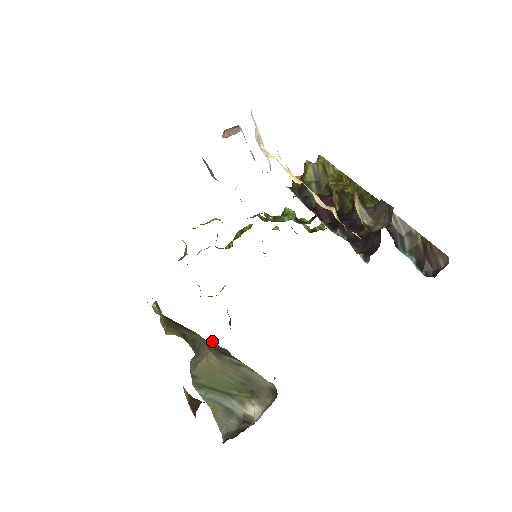
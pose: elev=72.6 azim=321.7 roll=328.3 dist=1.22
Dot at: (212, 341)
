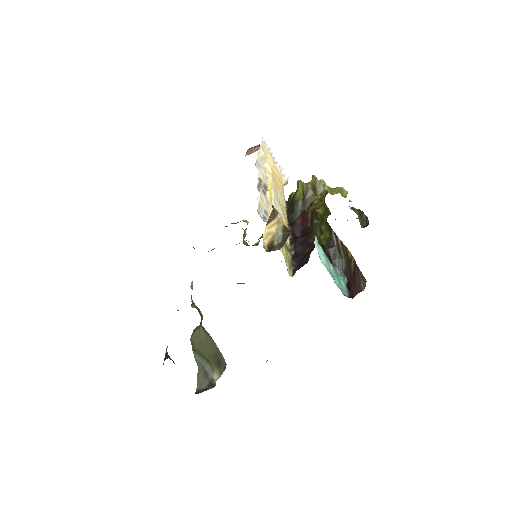
Dot at: occluded
